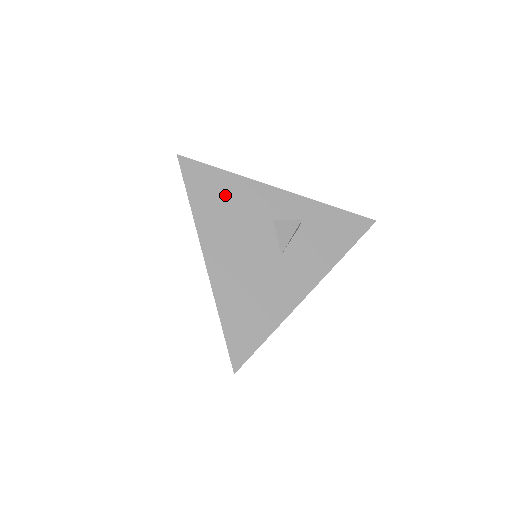
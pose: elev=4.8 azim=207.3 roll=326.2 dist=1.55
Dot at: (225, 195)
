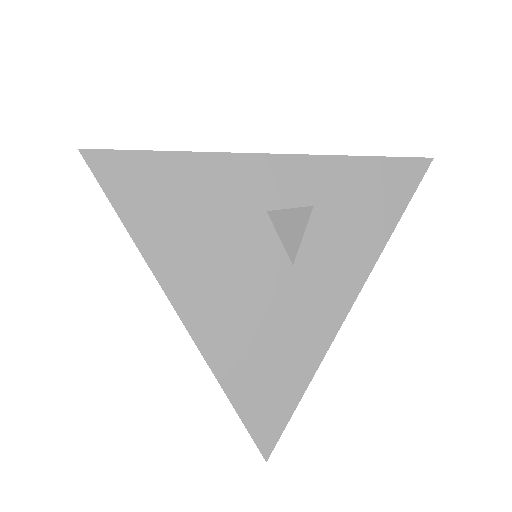
Dot at: (178, 195)
